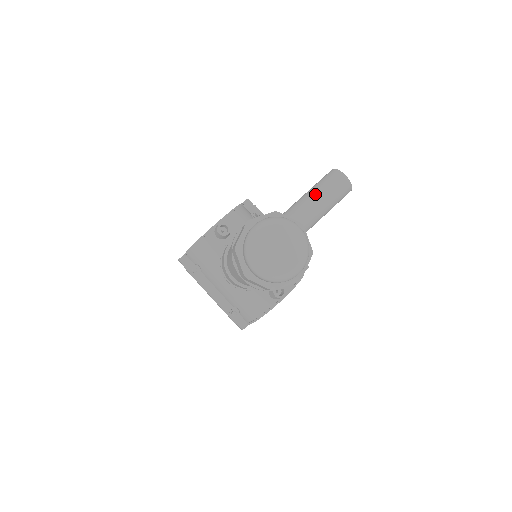
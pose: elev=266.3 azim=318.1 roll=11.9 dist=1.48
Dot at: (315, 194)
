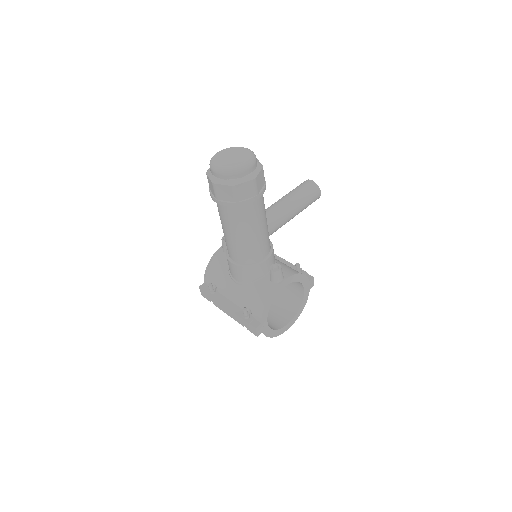
Dot at: (289, 193)
